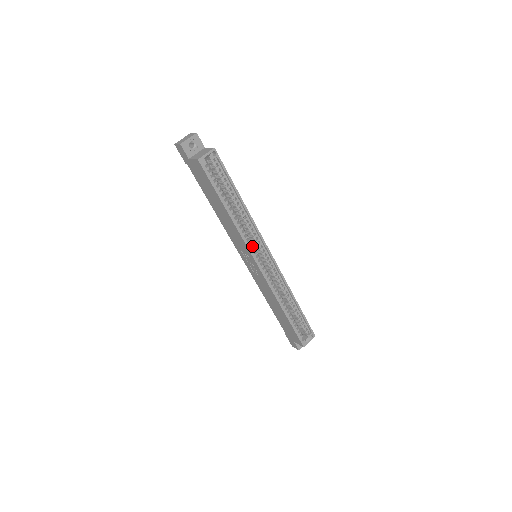
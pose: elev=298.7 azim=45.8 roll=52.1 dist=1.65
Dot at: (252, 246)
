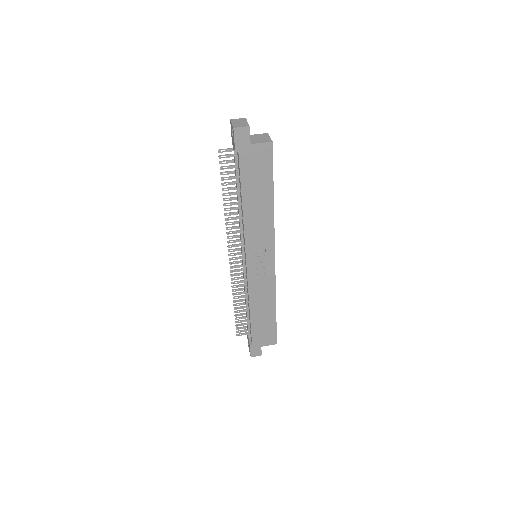
Dot at: occluded
